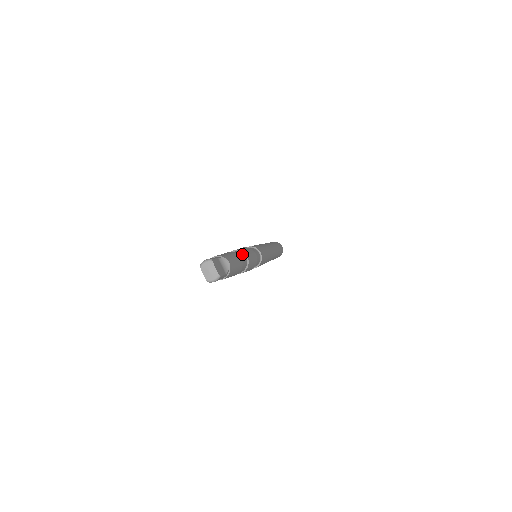
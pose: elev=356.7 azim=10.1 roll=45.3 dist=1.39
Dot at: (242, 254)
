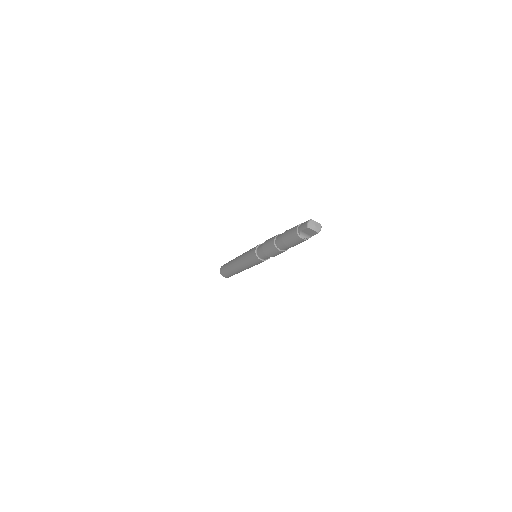
Dot at: occluded
